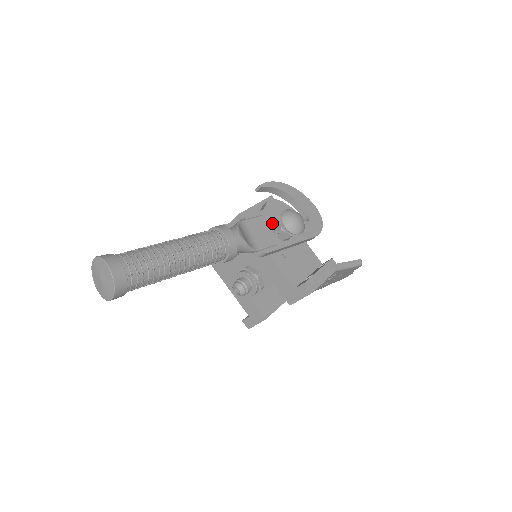
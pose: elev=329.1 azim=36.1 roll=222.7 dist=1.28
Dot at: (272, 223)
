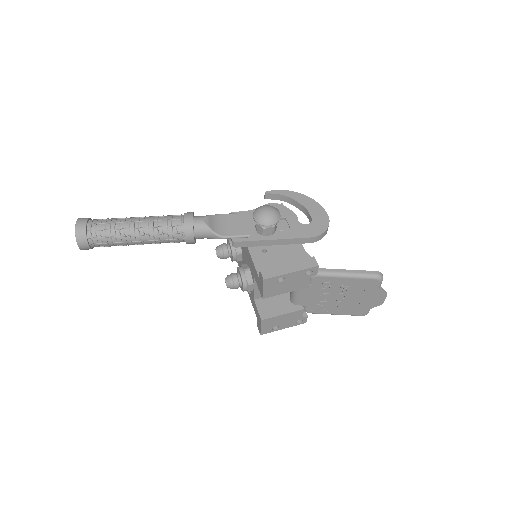
Dot at: occluded
